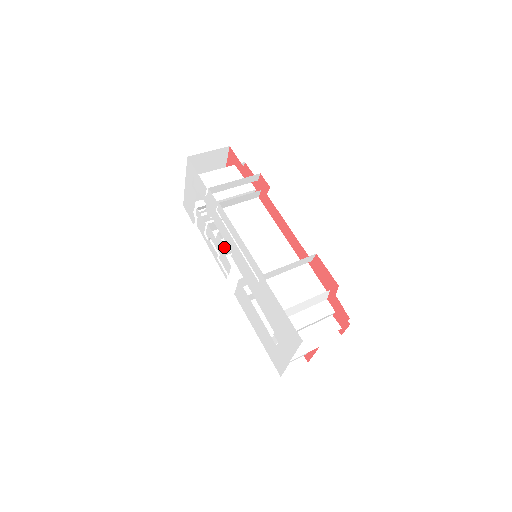
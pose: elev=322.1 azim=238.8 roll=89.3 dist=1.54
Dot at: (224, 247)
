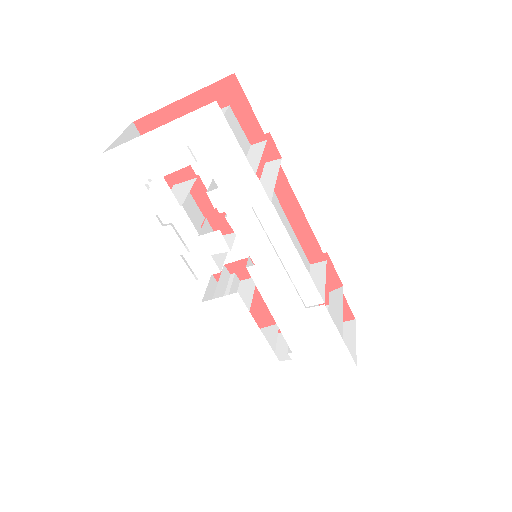
Dot at: (227, 251)
